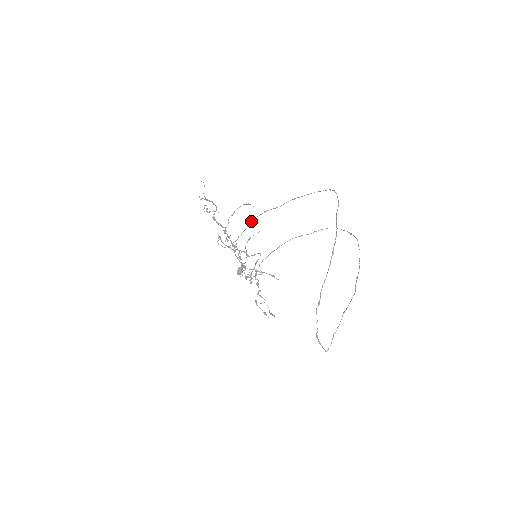
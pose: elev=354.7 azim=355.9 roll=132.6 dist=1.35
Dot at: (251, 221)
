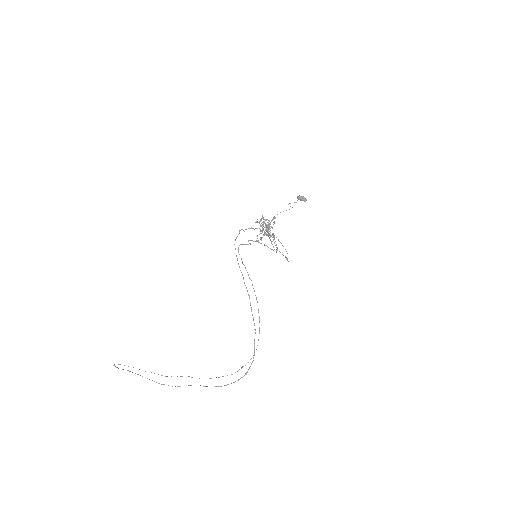
Dot at: (243, 279)
